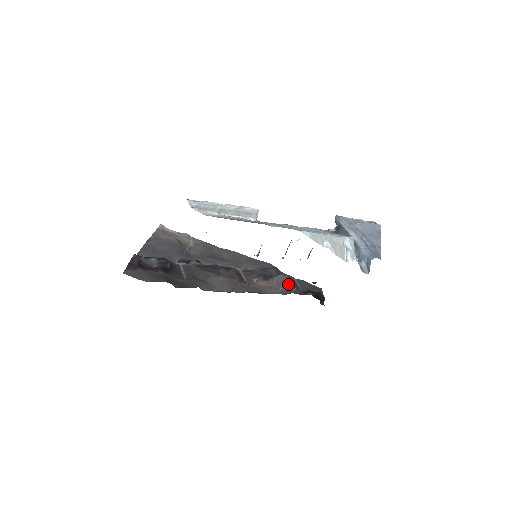
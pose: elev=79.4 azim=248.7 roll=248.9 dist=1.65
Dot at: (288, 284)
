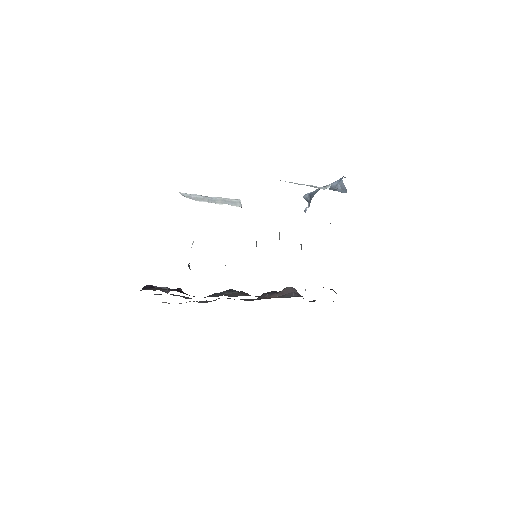
Dot at: (299, 294)
